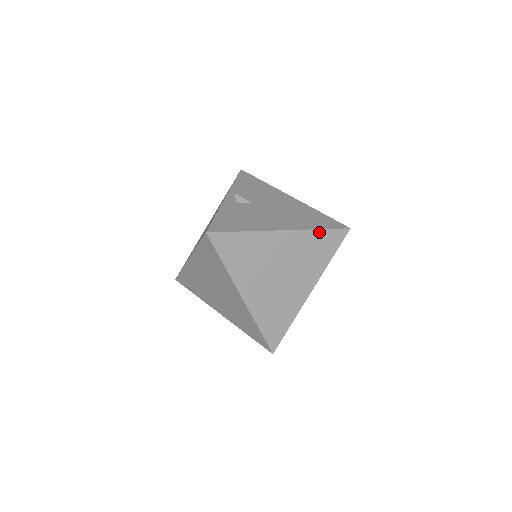
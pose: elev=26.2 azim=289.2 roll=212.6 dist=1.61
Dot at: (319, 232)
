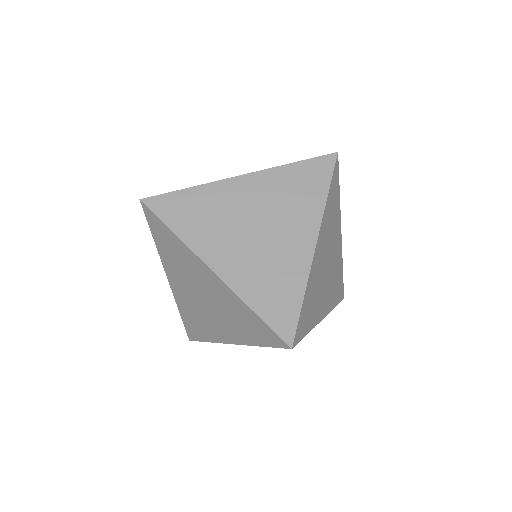
Dot at: (293, 166)
